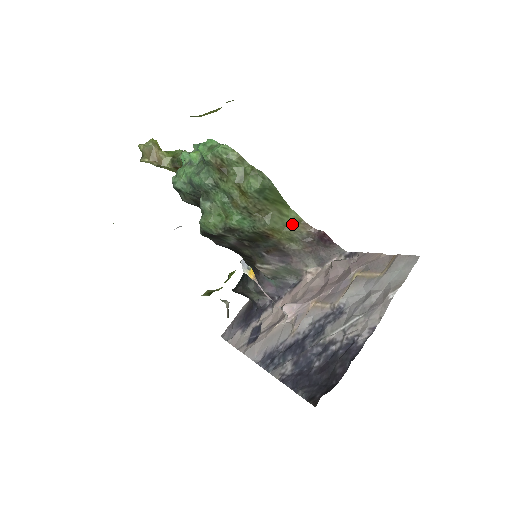
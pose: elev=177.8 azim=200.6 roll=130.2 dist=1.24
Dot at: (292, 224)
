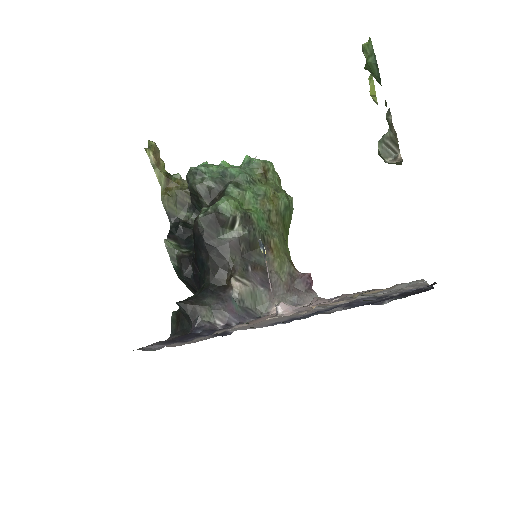
Dot at: (287, 254)
